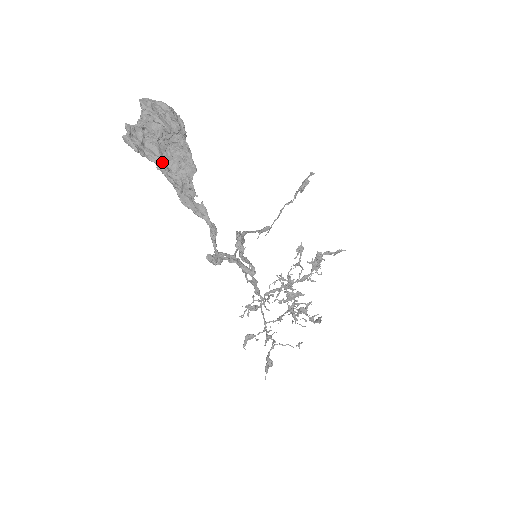
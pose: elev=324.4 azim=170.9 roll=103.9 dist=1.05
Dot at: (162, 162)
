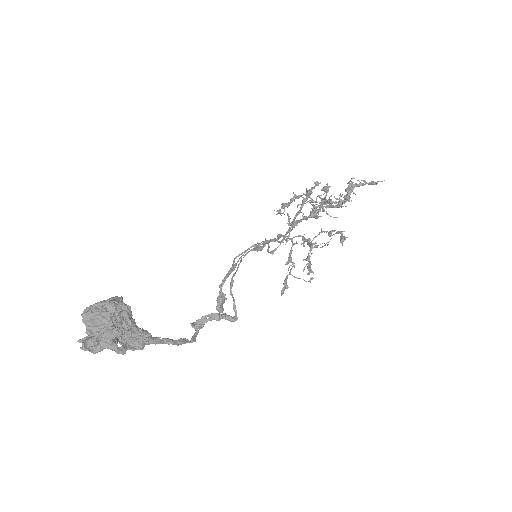
Dot at: (118, 351)
